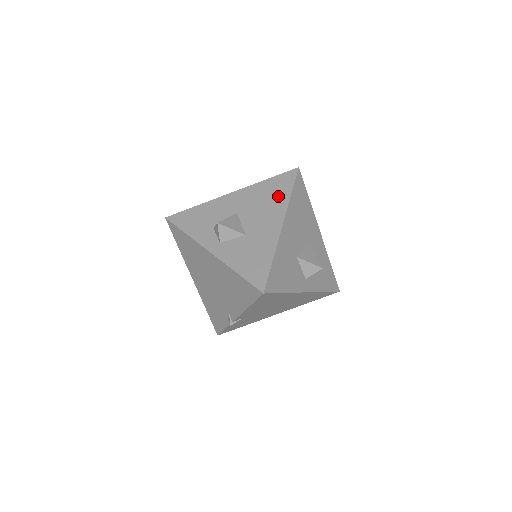
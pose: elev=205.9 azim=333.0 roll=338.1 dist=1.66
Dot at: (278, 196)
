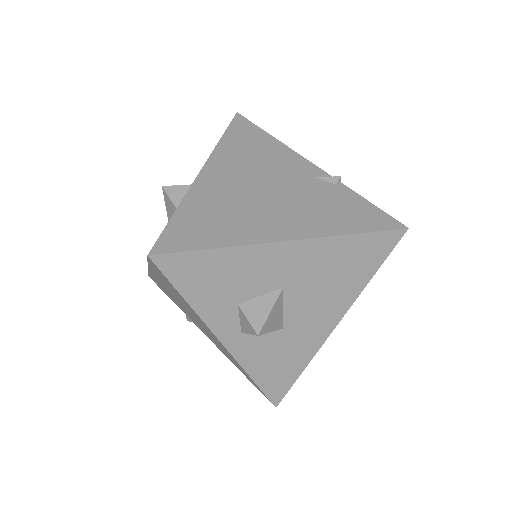
Dot at: (354, 276)
